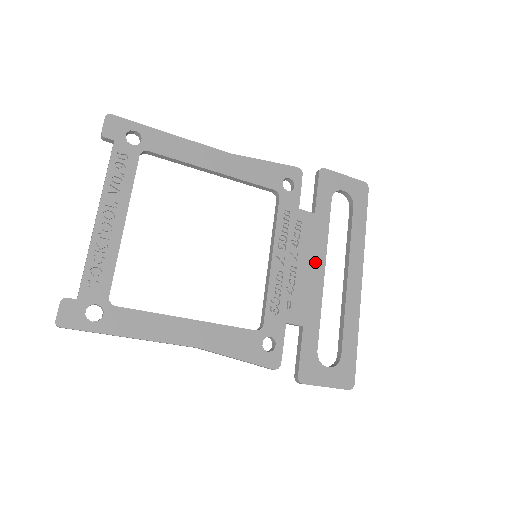
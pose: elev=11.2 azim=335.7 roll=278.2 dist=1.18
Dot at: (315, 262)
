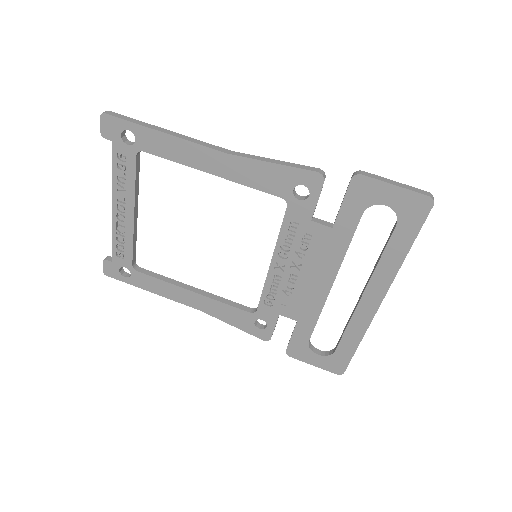
Dot at: (322, 275)
